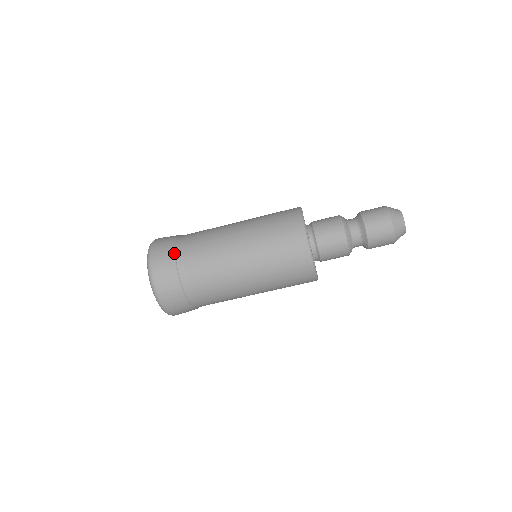
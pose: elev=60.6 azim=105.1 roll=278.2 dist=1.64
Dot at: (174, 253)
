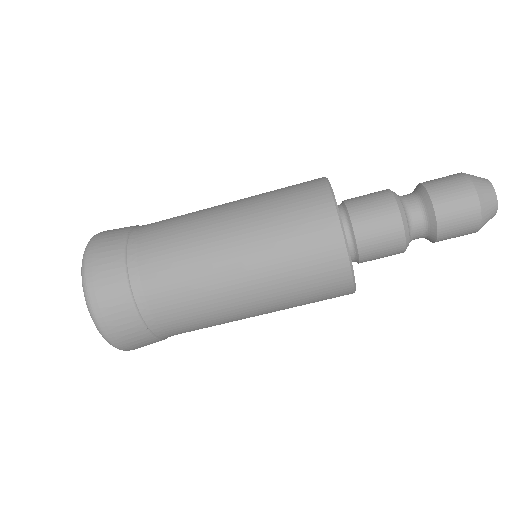
Dot at: (132, 301)
